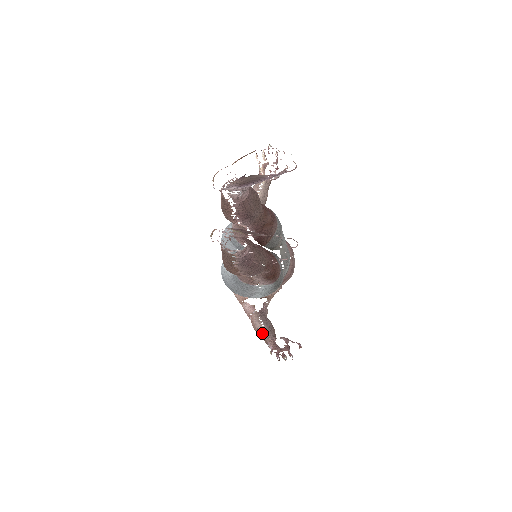
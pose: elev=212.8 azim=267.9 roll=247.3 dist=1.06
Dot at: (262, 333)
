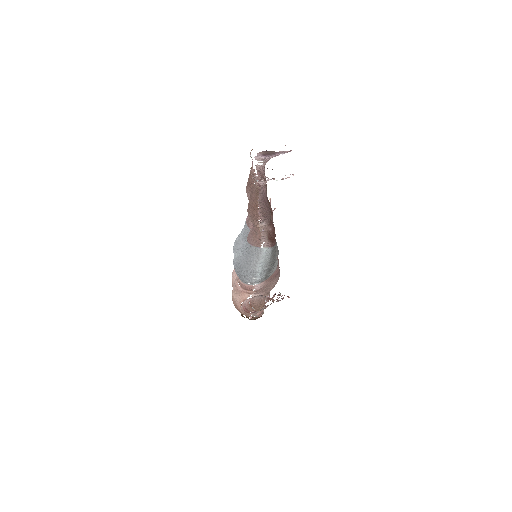
Dot at: (261, 297)
